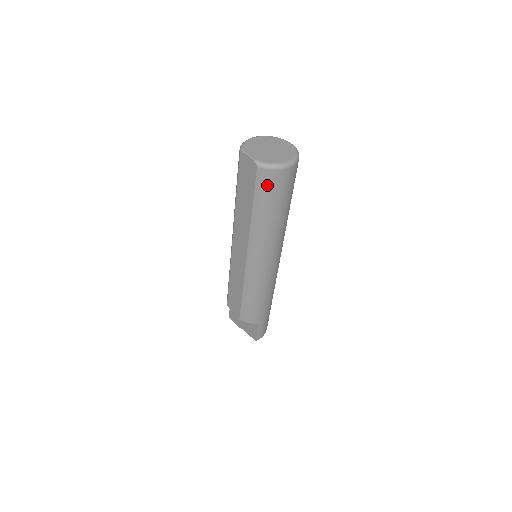
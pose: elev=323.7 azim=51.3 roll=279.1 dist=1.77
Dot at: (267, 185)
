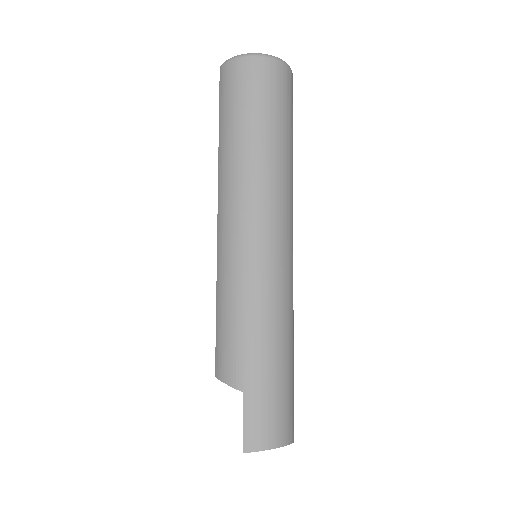
Dot at: (228, 85)
